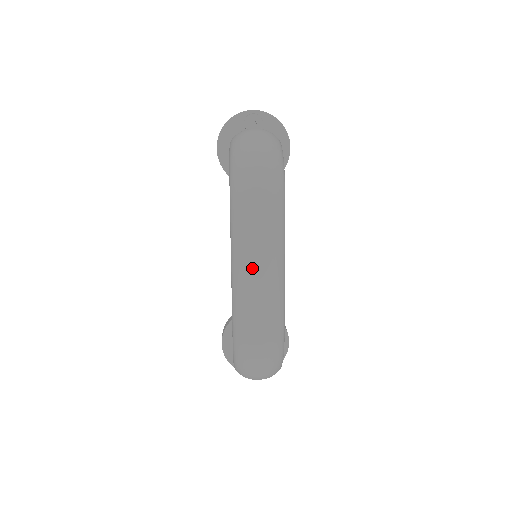
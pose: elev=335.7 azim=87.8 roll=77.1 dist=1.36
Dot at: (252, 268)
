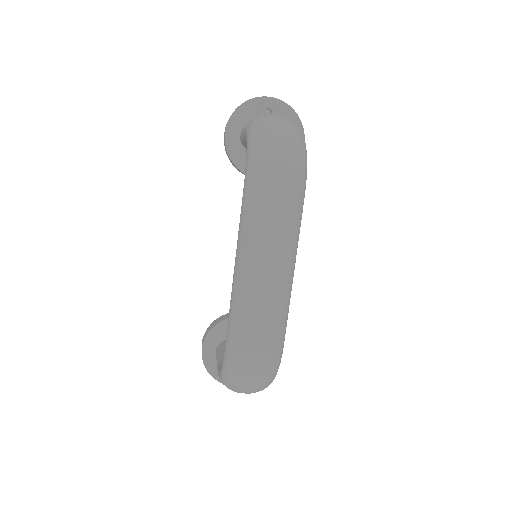
Dot at: (261, 267)
